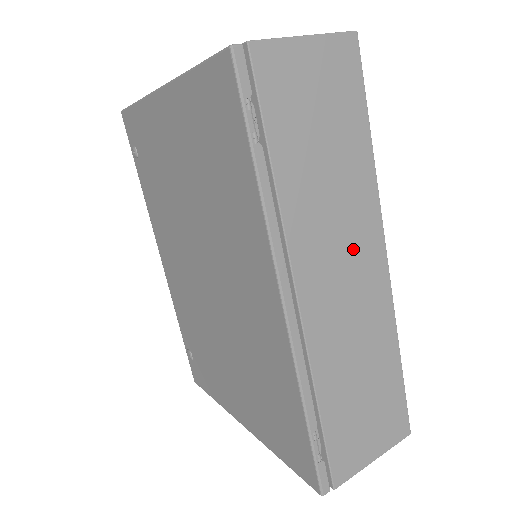
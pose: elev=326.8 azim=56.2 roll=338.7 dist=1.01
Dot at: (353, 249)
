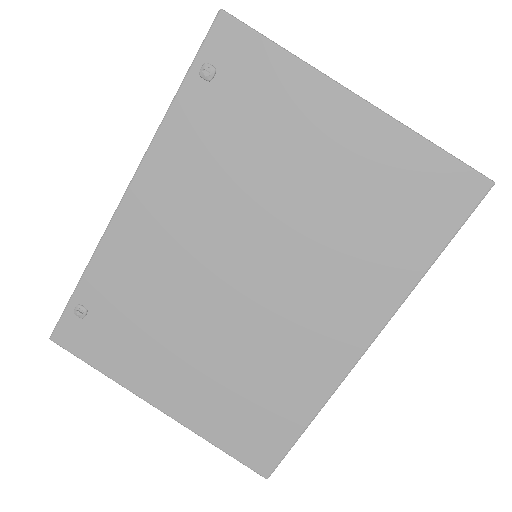
Dot at: occluded
